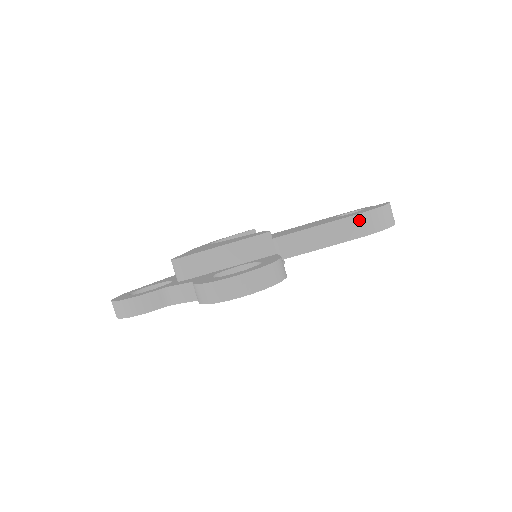
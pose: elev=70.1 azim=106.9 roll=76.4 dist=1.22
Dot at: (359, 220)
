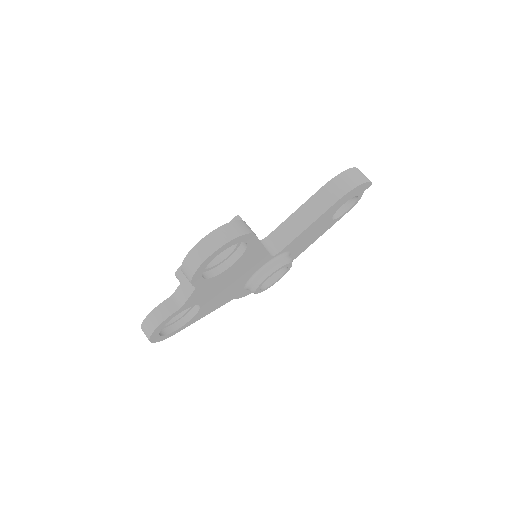
Dot at: (329, 188)
